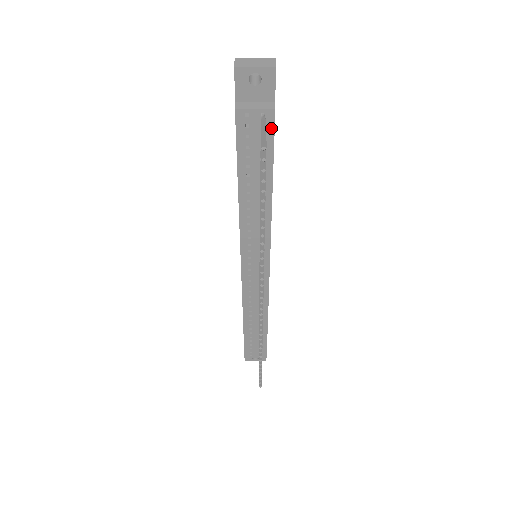
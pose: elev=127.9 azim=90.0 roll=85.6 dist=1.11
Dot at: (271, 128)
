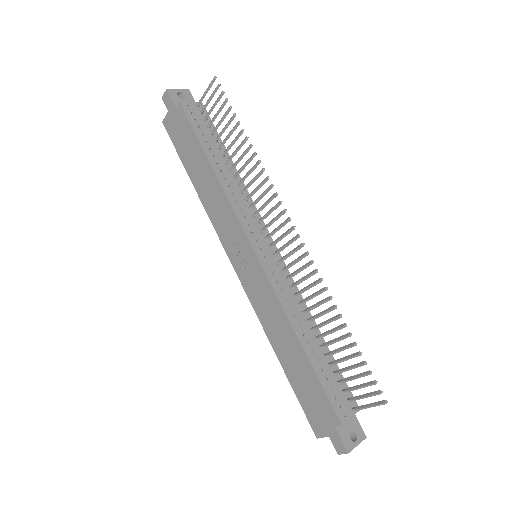
Dot at: (206, 114)
